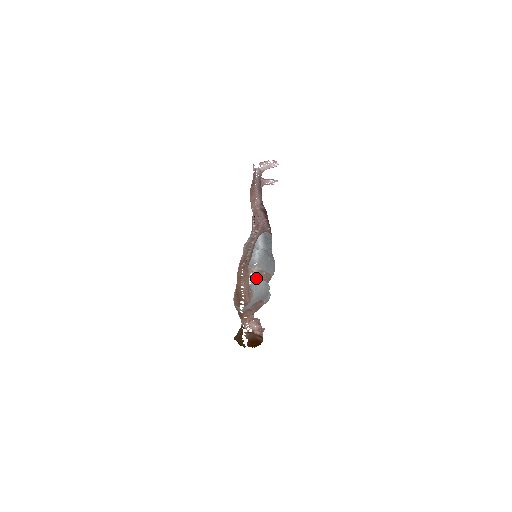
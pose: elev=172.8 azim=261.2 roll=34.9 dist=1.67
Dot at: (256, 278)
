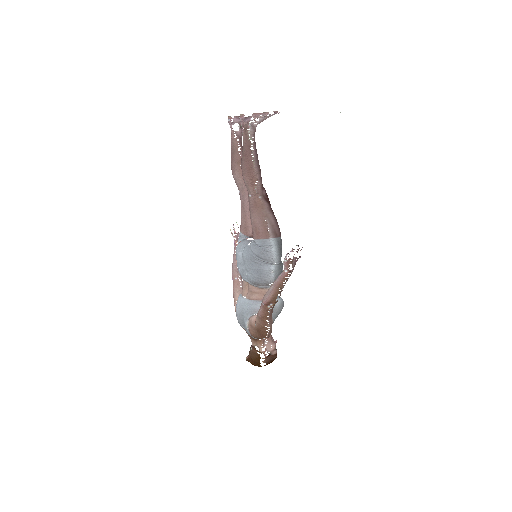
Dot at: occluded
